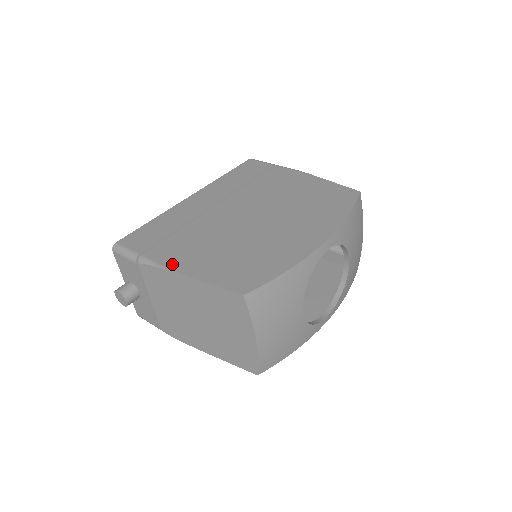
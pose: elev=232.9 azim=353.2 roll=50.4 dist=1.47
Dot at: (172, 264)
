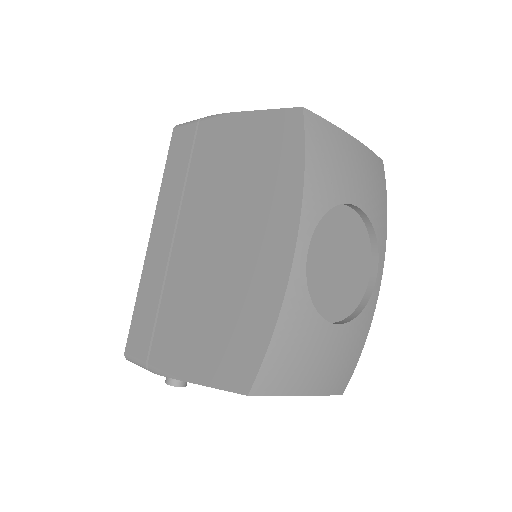
Dot at: (173, 368)
